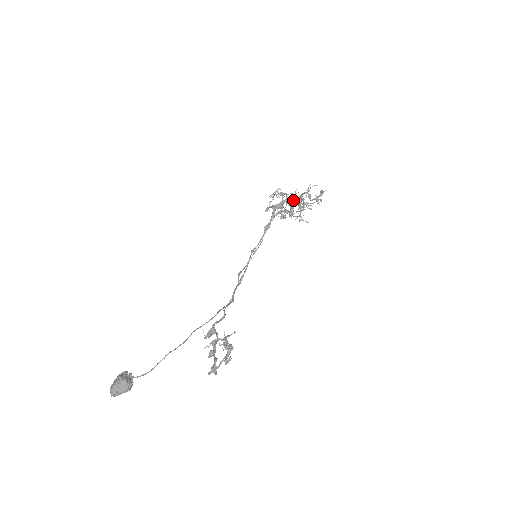
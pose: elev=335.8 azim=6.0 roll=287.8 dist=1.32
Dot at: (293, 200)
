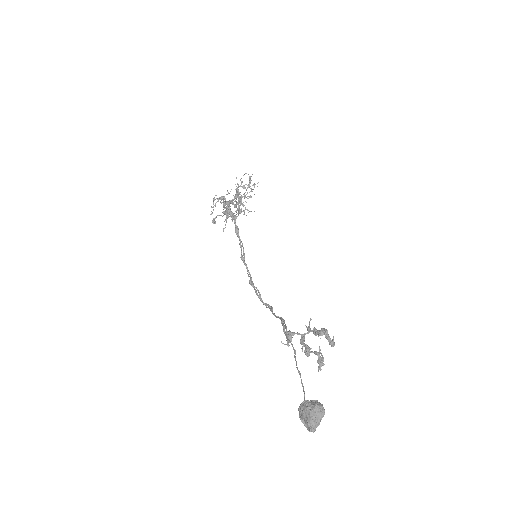
Dot at: (236, 197)
